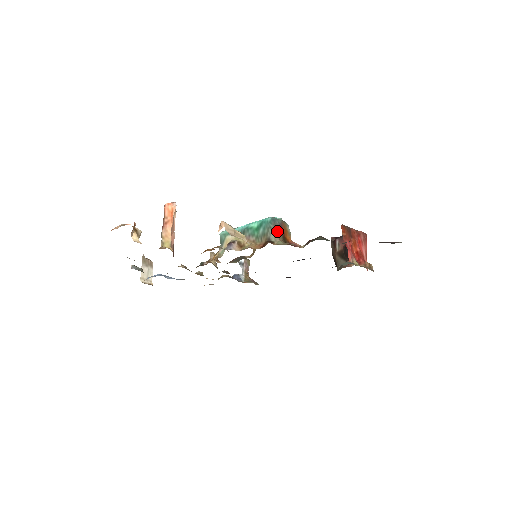
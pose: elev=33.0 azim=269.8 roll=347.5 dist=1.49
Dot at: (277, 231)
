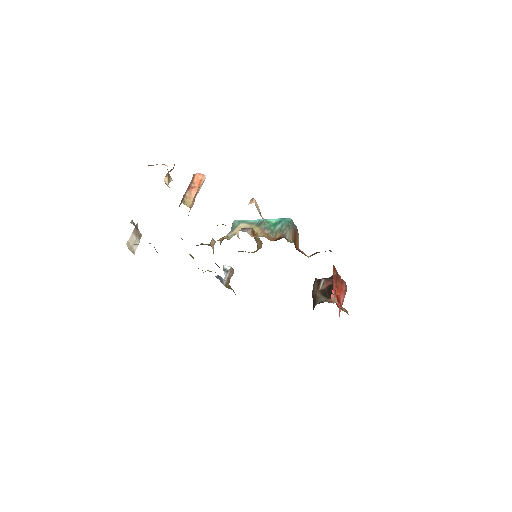
Dot at: (292, 232)
